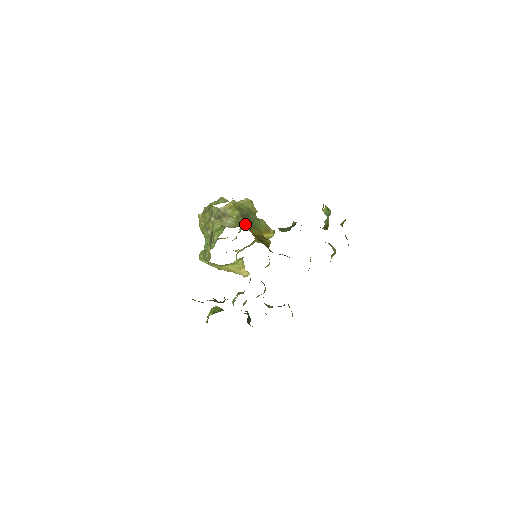
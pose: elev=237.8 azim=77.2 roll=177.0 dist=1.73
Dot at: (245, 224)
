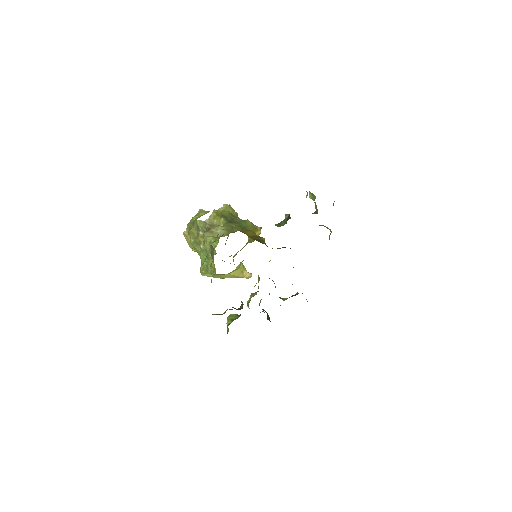
Dot at: (239, 229)
